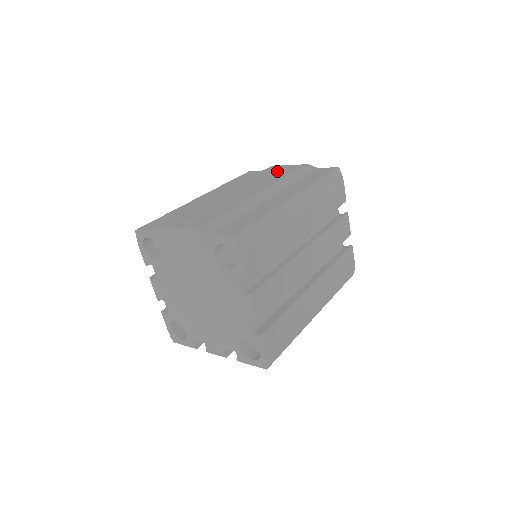
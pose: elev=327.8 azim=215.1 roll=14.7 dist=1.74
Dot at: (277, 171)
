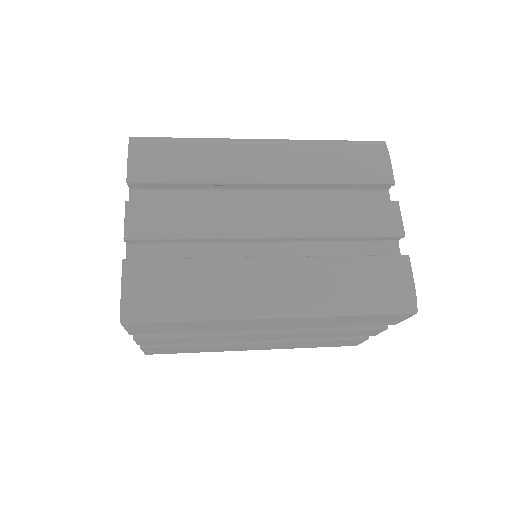
Dot at: occluded
